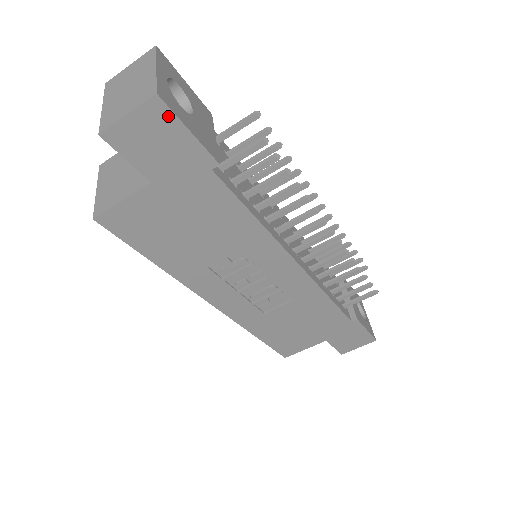
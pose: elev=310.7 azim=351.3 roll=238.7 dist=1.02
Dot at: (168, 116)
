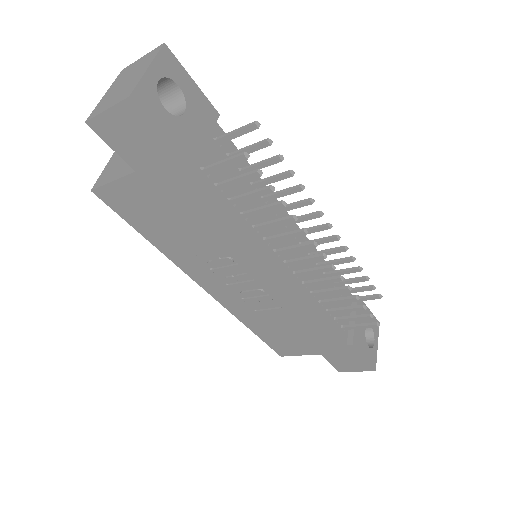
Dot at: (142, 118)
